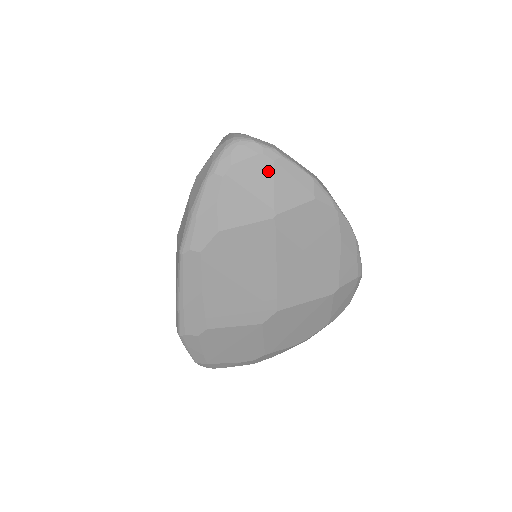
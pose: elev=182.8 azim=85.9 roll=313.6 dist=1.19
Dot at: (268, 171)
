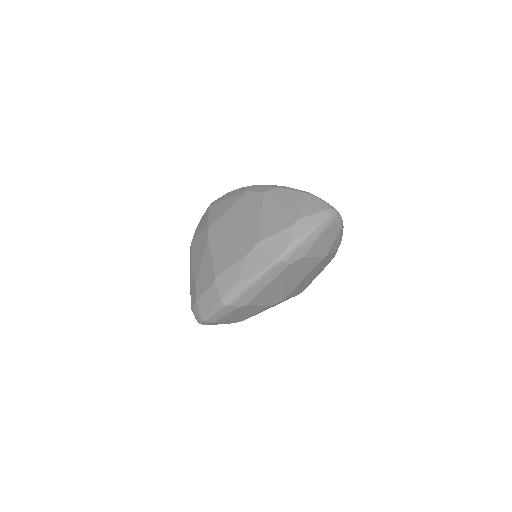
Dot at: (337, 233)
